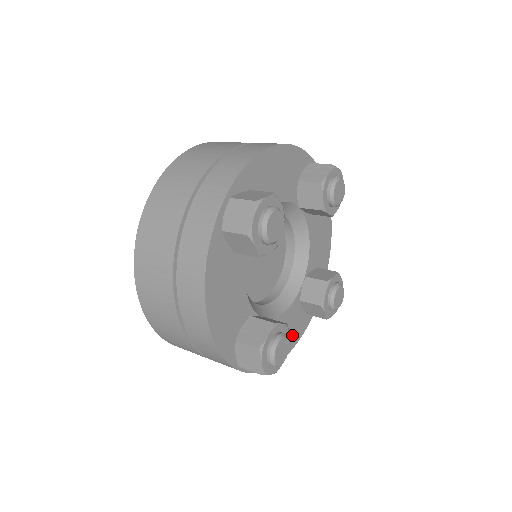
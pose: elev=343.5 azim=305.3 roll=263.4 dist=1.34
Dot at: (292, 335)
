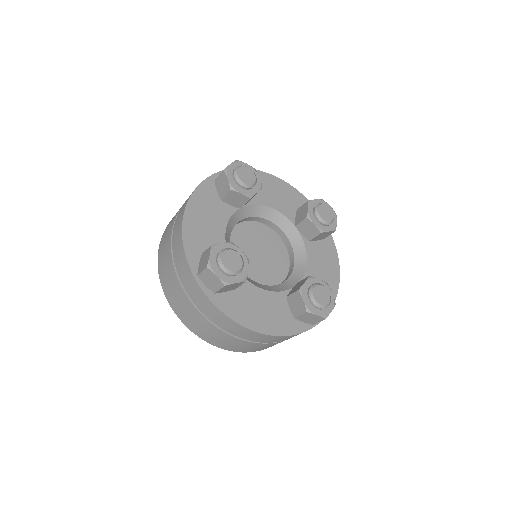
Dot at: (271, 321)
